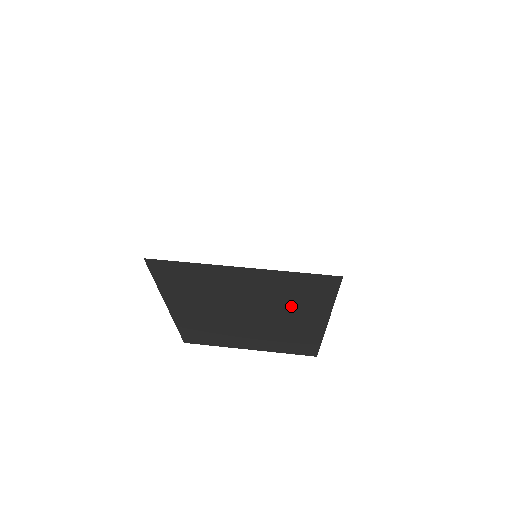
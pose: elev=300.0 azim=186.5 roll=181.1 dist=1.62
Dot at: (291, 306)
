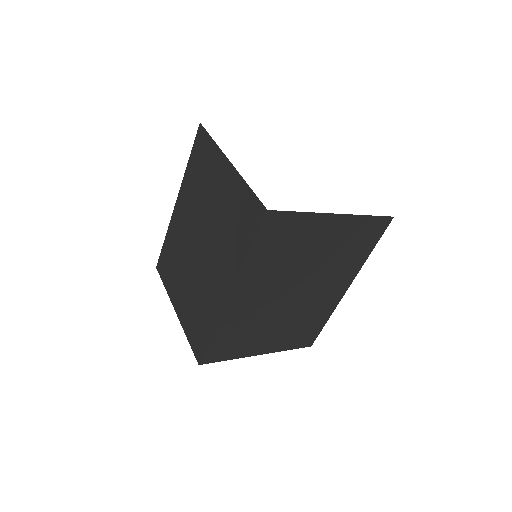
Dot at: (225, 244)
